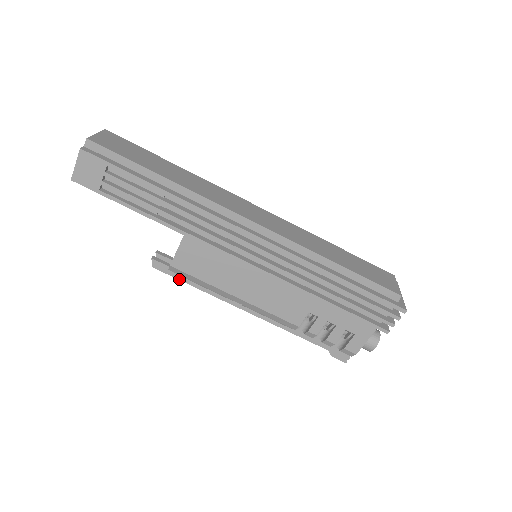
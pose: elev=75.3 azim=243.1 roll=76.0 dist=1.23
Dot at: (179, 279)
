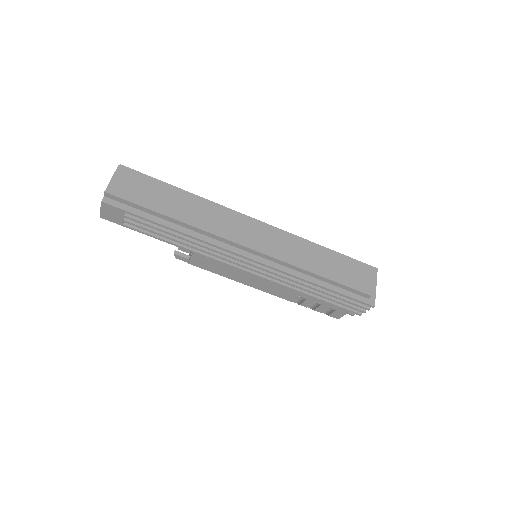
Dot at: occluded
